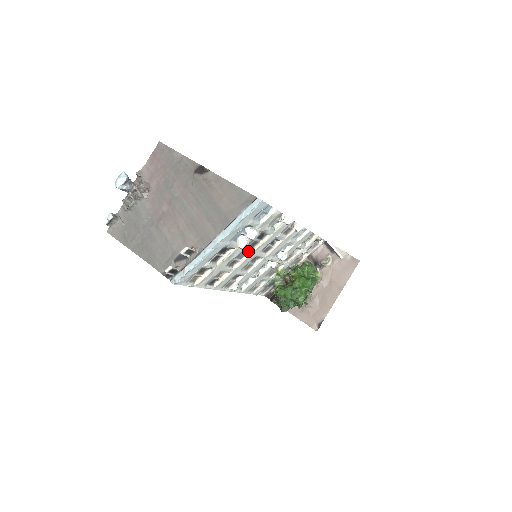
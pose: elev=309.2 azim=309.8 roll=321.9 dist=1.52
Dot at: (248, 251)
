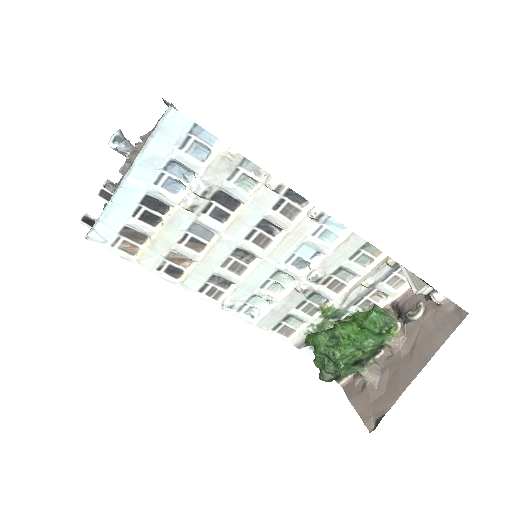
Dot at: (211, 225)
